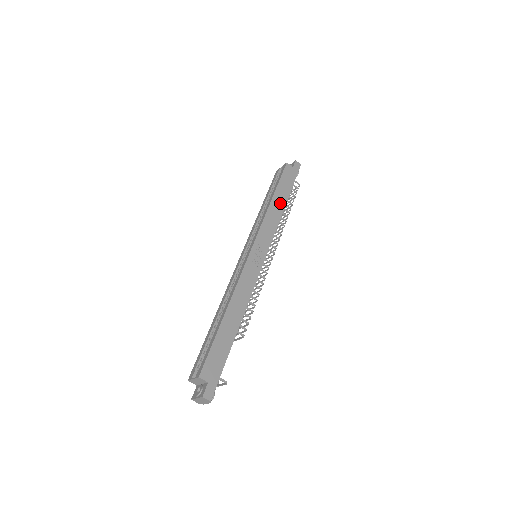
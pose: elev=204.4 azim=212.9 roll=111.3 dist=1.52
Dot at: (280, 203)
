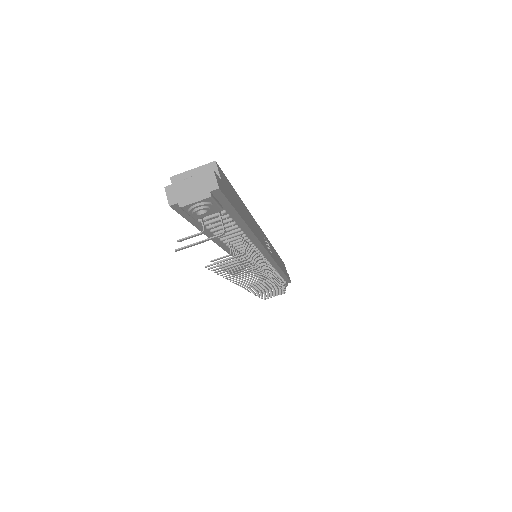
Dot at: (281, 265)
